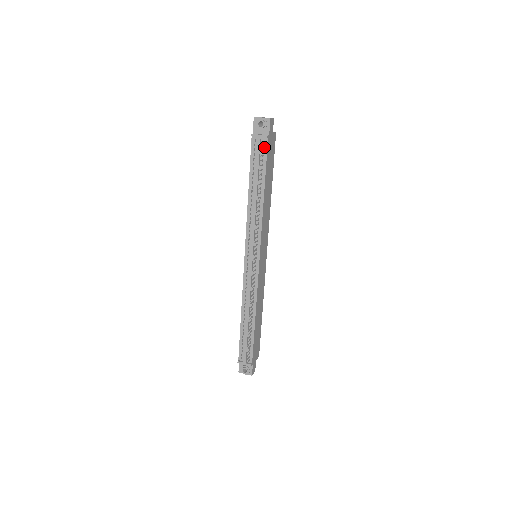
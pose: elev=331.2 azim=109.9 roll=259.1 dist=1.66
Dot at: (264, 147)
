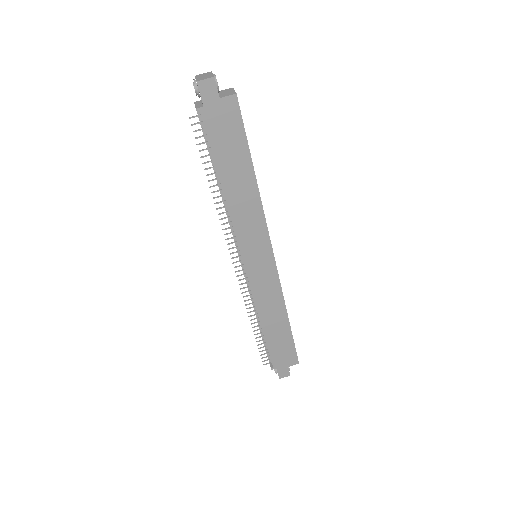
Dot at: (204, 123)
